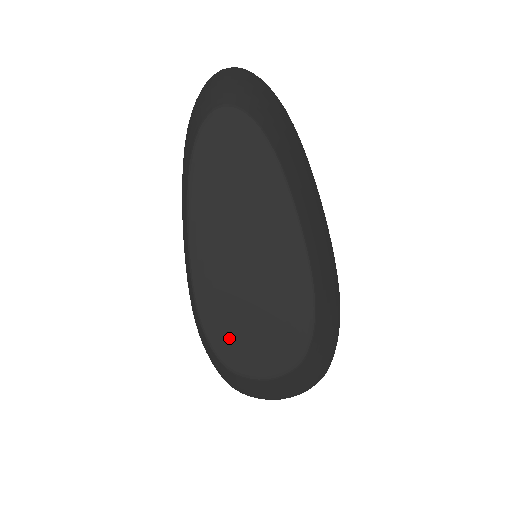
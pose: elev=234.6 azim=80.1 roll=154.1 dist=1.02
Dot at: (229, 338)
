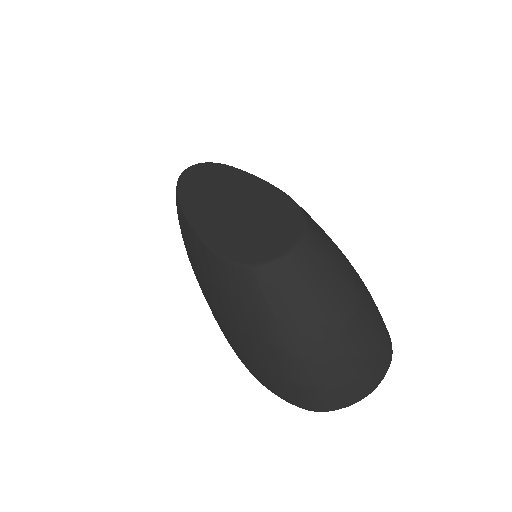
Dot at: (240, 247)
